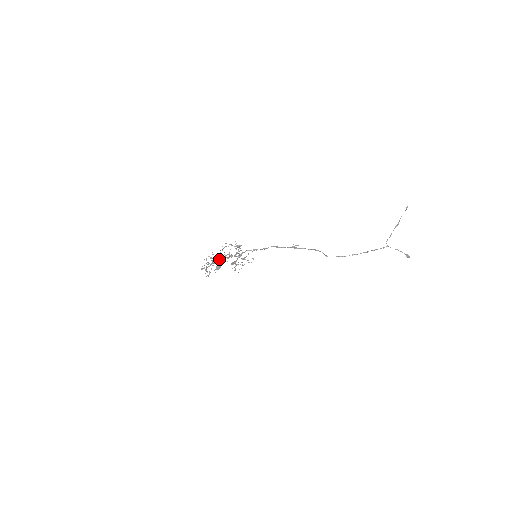
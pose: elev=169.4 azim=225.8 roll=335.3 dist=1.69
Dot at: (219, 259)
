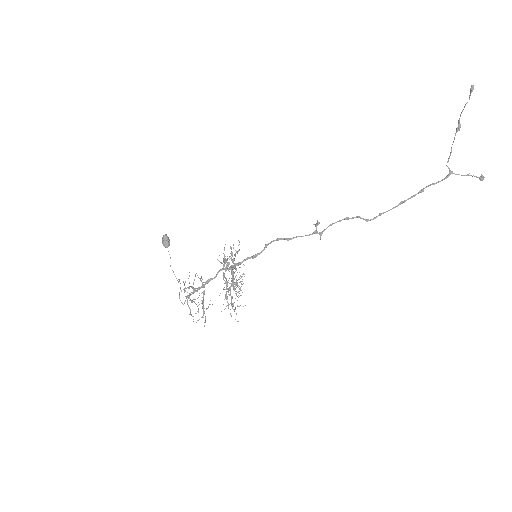
Dot at: (204, 286)
